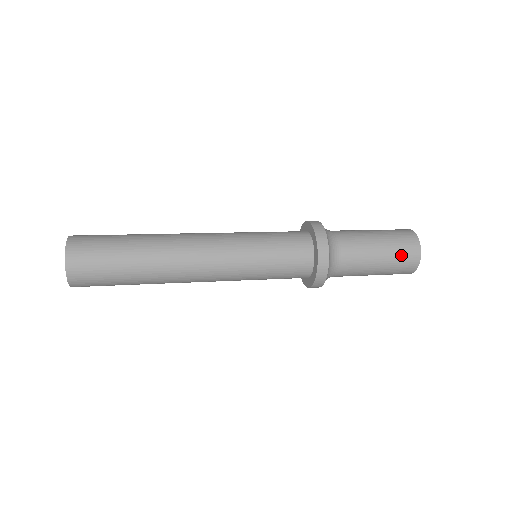
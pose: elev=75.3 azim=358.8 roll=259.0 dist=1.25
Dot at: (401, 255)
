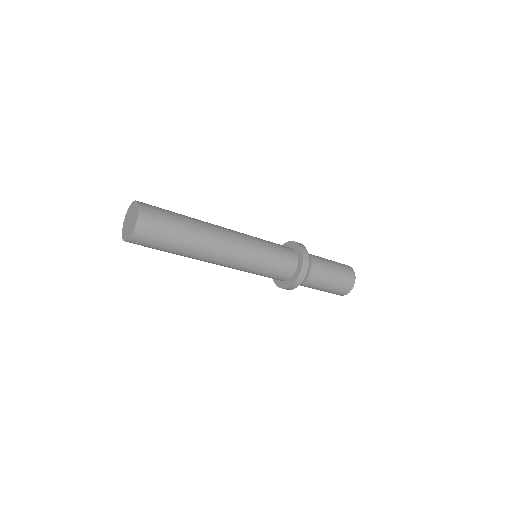
Dot at: (344, 283)
